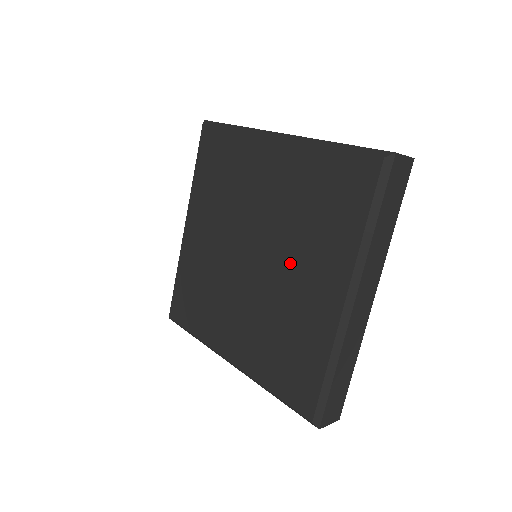
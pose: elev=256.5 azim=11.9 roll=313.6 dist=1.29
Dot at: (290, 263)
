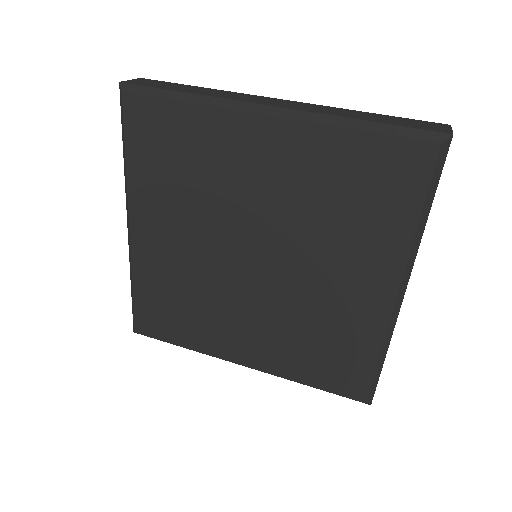
Dot at: (315, 264)
